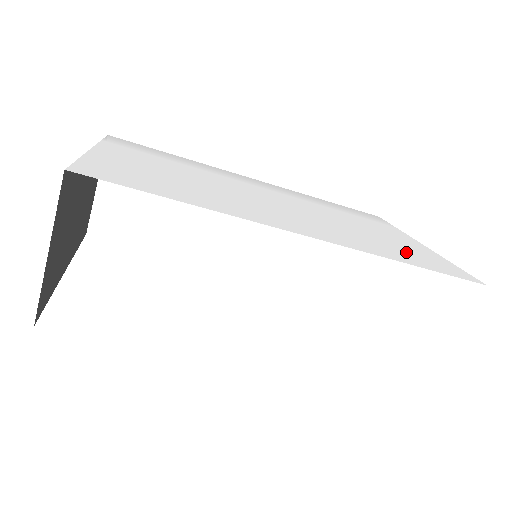
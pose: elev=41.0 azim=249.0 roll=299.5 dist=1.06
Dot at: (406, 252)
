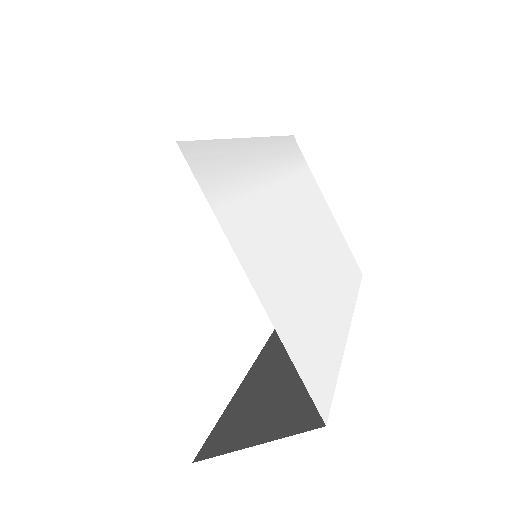
Dot at: (345, 260)
